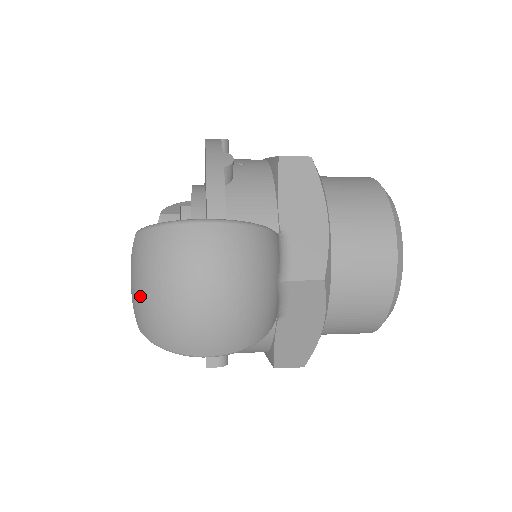
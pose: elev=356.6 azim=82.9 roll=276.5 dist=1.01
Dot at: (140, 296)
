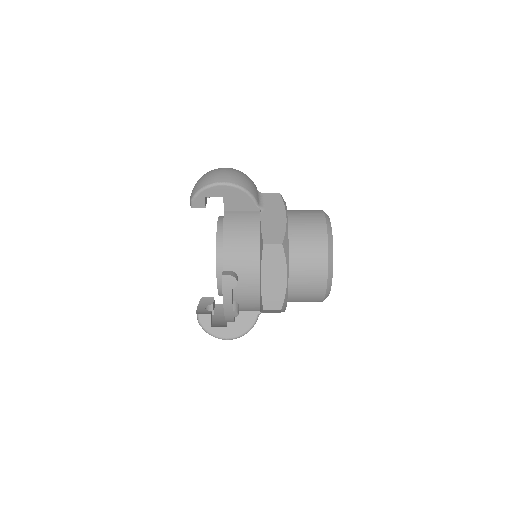
Dot at: (195, 184)
